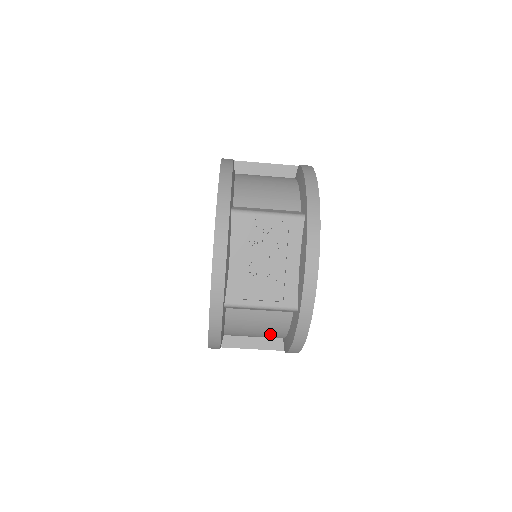
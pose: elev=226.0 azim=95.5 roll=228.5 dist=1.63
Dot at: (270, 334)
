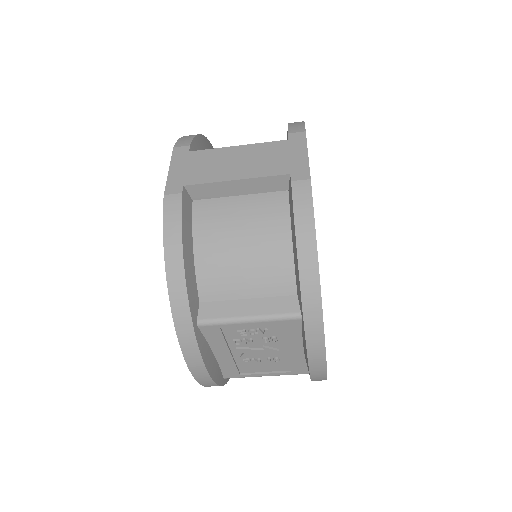
Dot at: occluded
